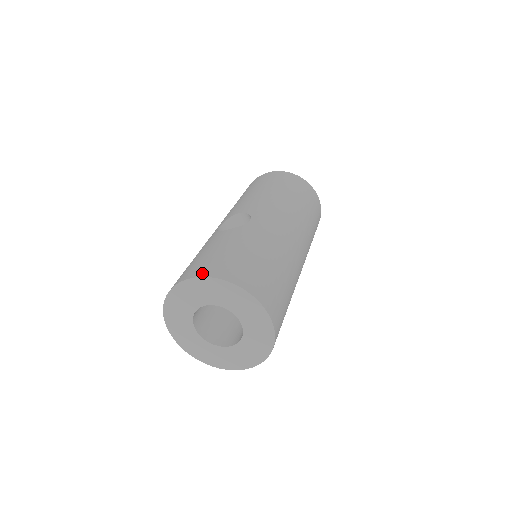
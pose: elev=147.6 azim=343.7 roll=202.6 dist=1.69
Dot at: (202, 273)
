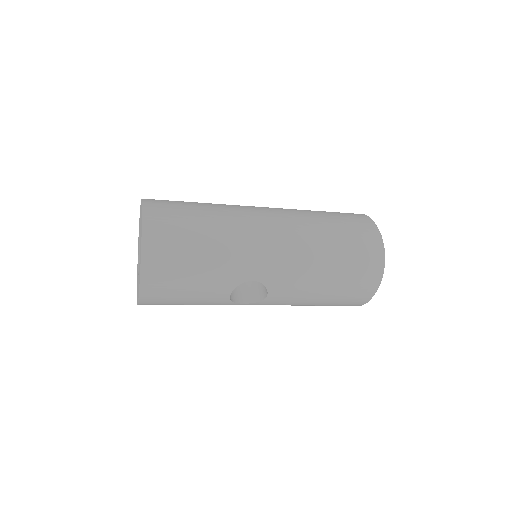
Dot at: occluded
